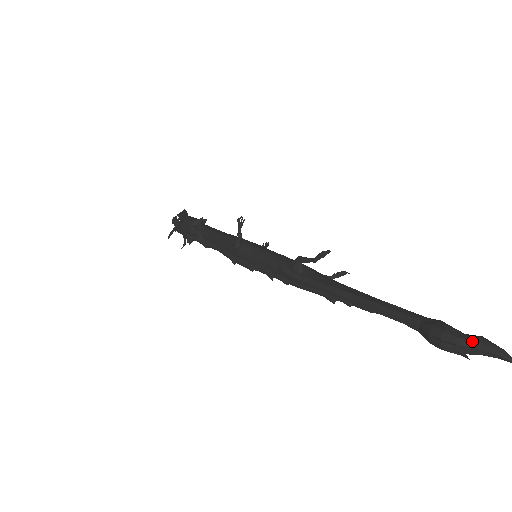
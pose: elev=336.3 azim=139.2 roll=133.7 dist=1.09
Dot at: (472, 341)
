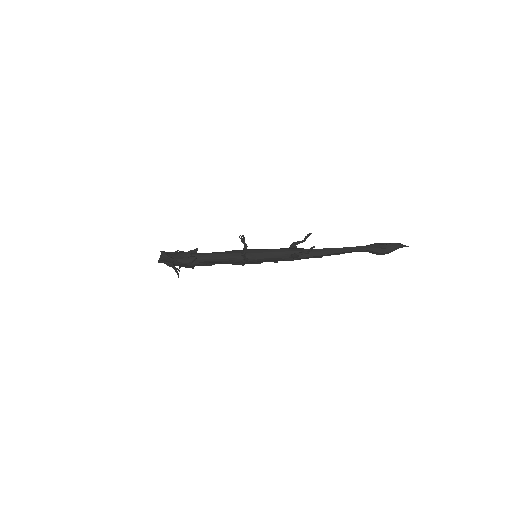
Dot at: occluded
